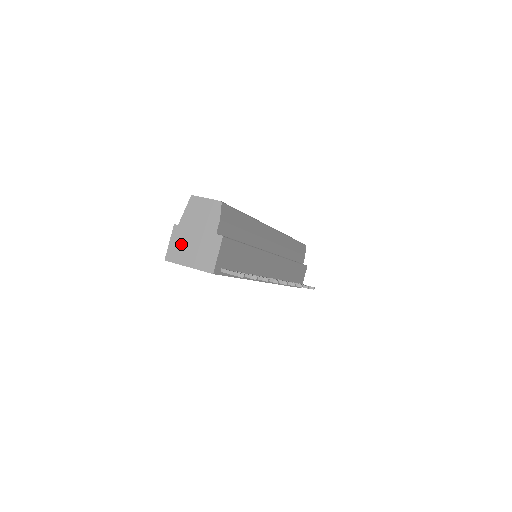
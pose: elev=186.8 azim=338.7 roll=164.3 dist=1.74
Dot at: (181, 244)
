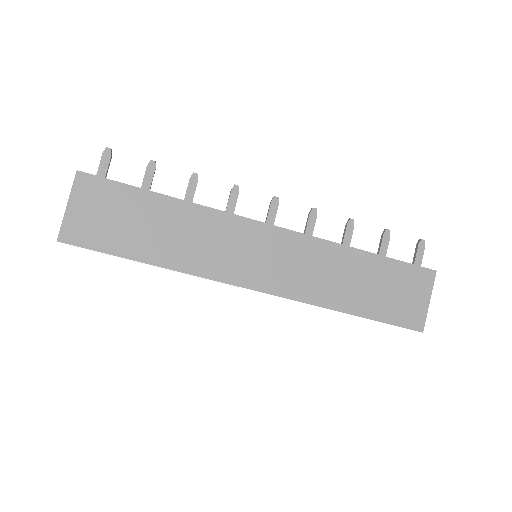
Dot at: occluded
